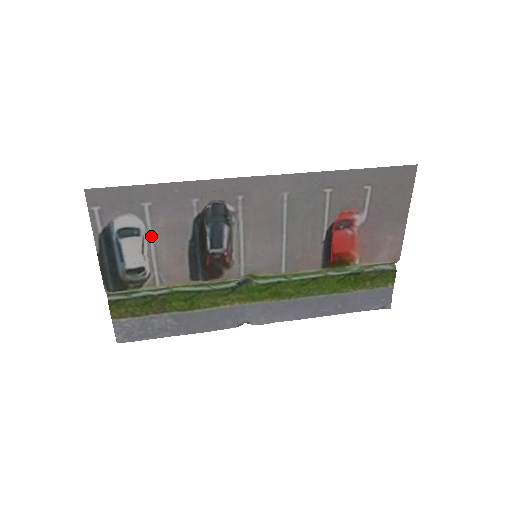
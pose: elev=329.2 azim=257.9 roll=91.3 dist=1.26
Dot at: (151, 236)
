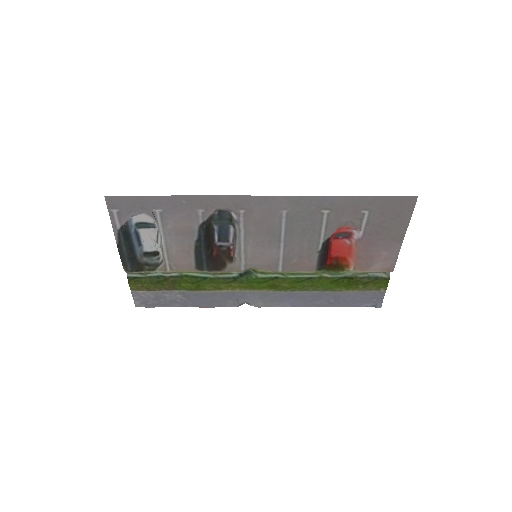
Dot at: (162, 234)
